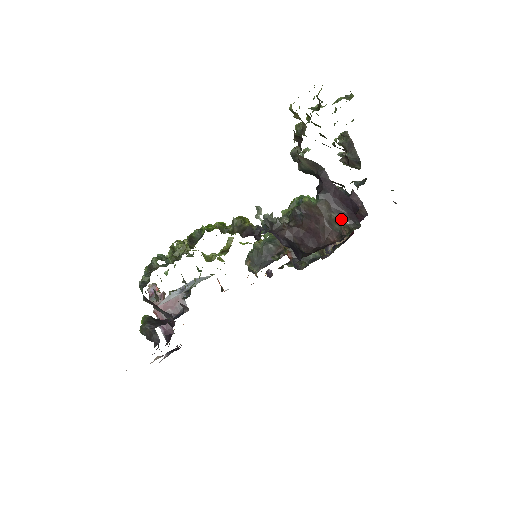
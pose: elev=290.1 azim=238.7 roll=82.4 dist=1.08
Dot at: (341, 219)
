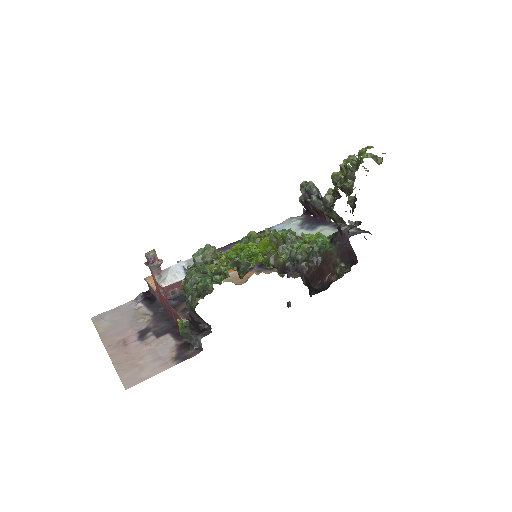
Dot at: (341, 263)
